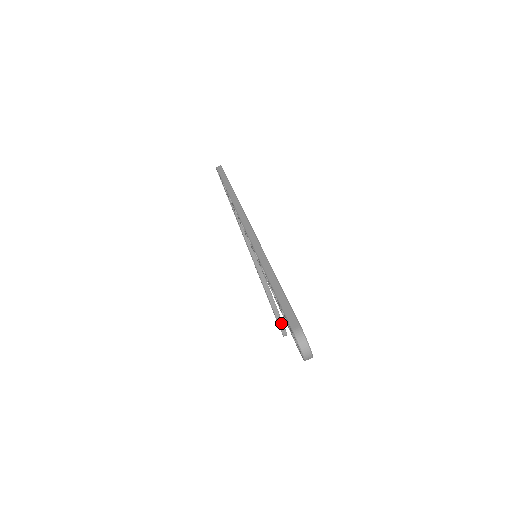
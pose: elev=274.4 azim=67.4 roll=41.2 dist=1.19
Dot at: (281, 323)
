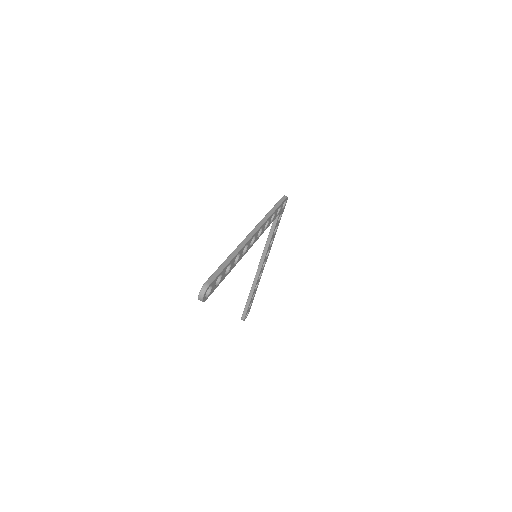
Dot at: (246, 310)
